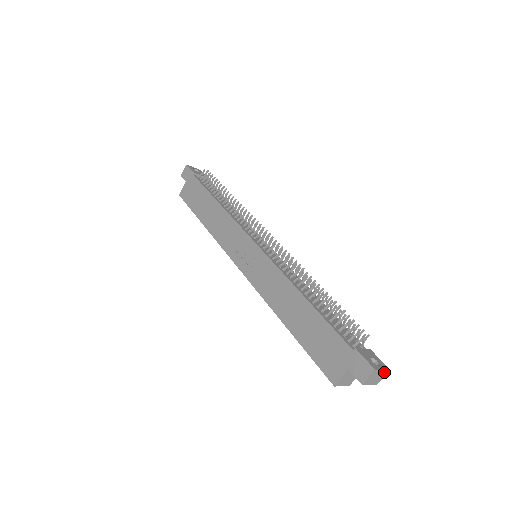
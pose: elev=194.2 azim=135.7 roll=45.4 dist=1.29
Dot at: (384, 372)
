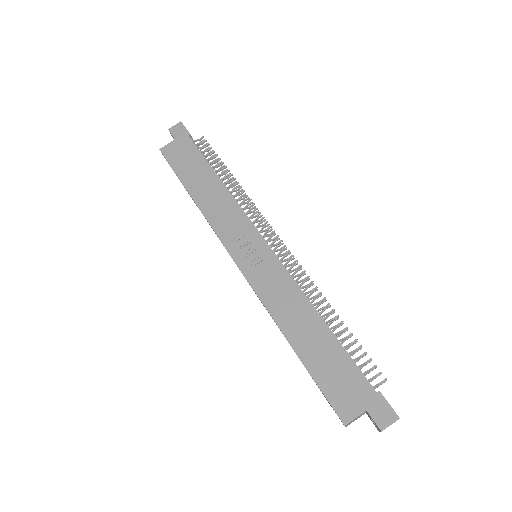
Dot at: occluded
